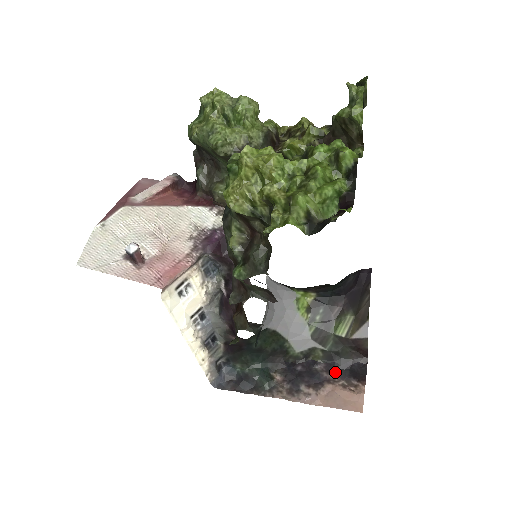
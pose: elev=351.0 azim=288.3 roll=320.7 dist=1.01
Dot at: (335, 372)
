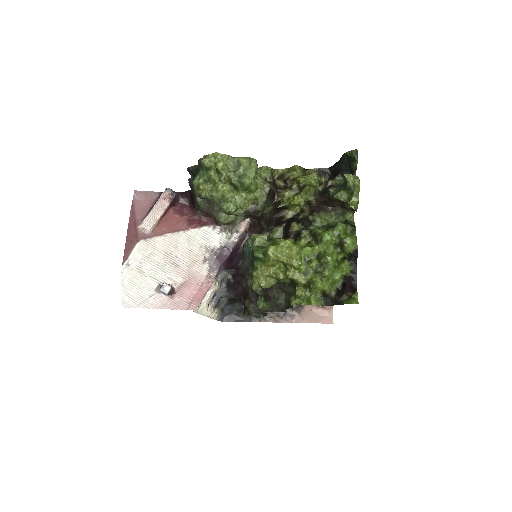
Dot at: occluded
